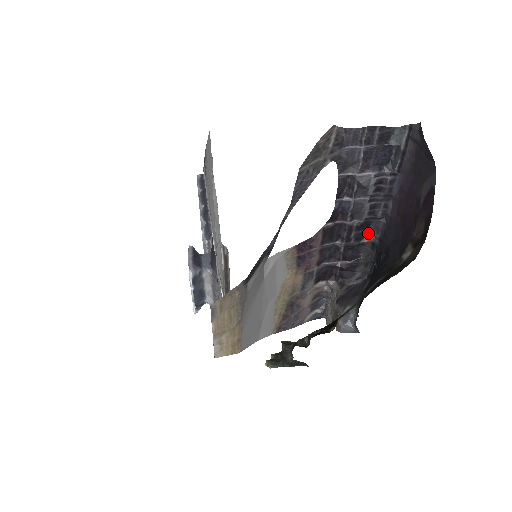
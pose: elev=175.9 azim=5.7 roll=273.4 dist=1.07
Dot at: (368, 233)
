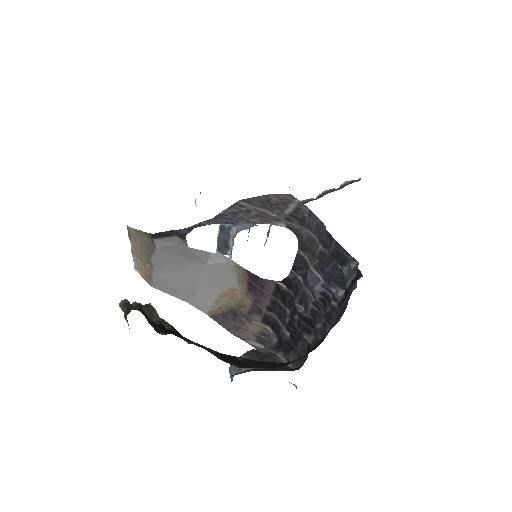
Dot at: (311, 333)
